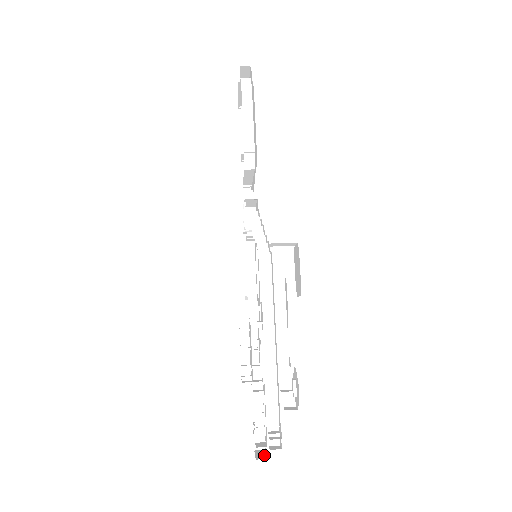
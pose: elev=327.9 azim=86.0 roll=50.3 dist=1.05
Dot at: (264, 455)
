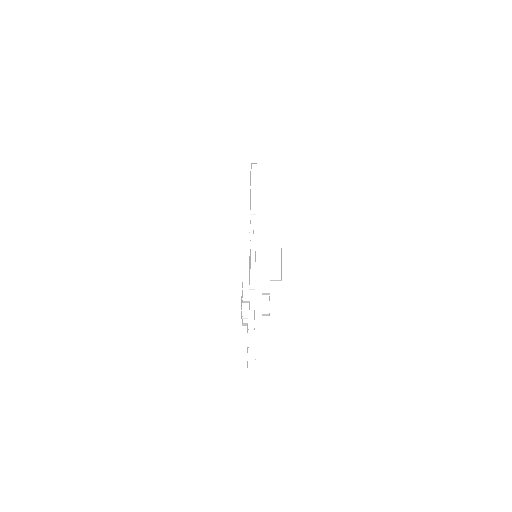
Dot at: occluded
